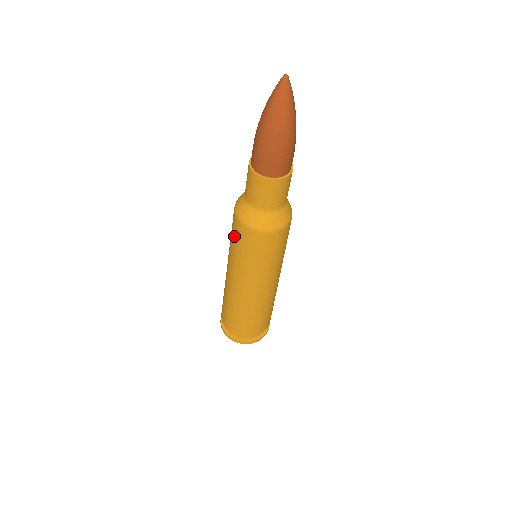
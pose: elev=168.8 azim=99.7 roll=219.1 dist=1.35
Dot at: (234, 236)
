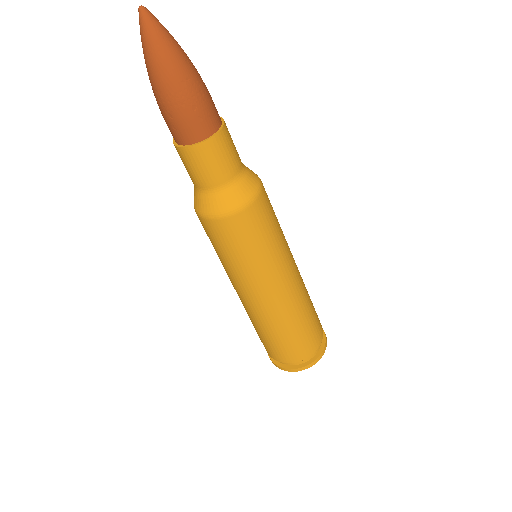
Dot at: (207, 235)
